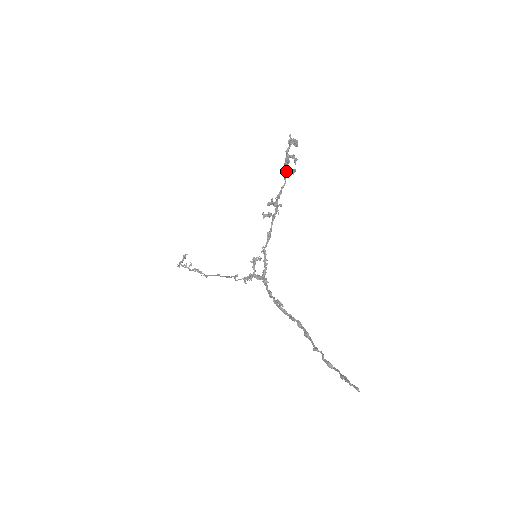
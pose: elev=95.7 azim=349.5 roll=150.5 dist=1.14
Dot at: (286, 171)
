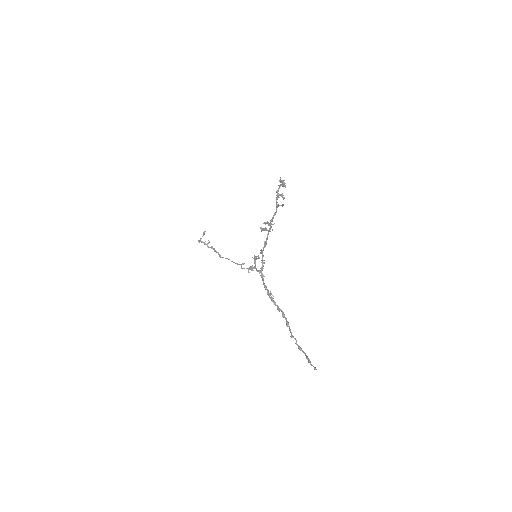
Dot at: (277, 205)
